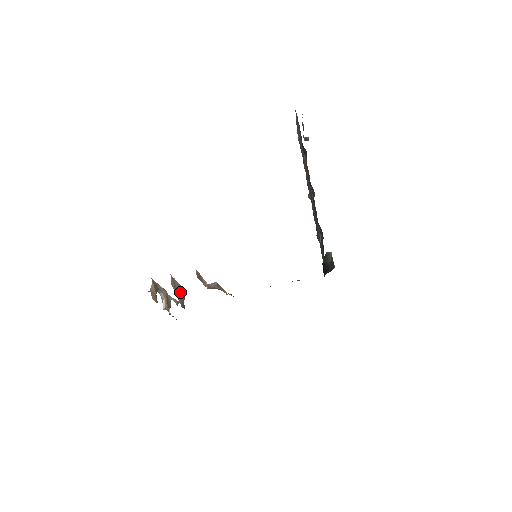
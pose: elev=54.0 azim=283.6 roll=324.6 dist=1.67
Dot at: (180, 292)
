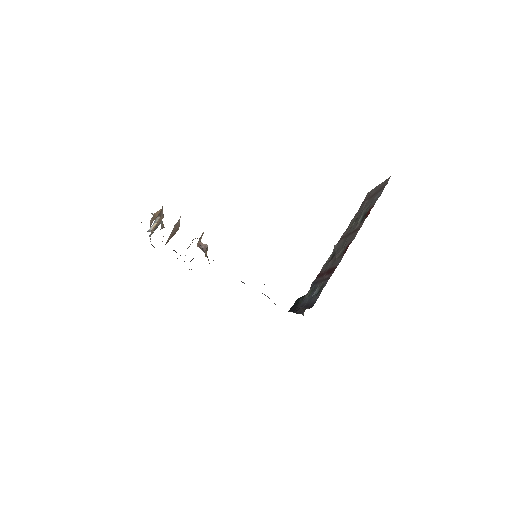
Dot at: (174, 231)
